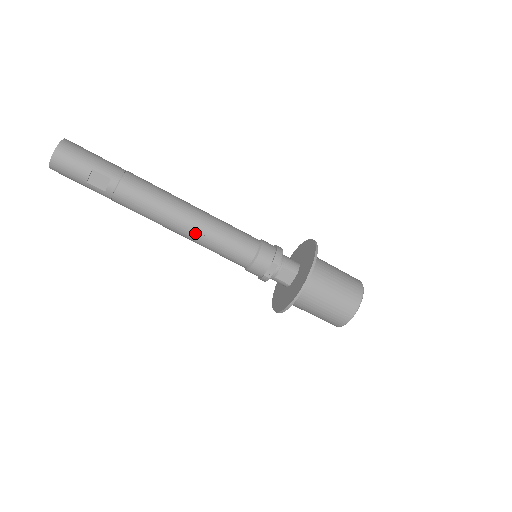
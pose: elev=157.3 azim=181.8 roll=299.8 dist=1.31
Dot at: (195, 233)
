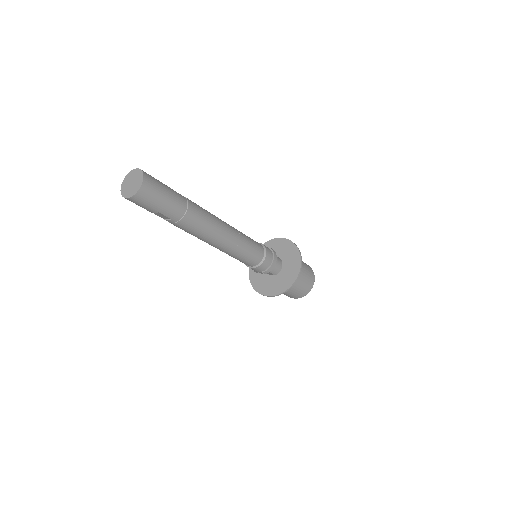
Dot at: occluded
